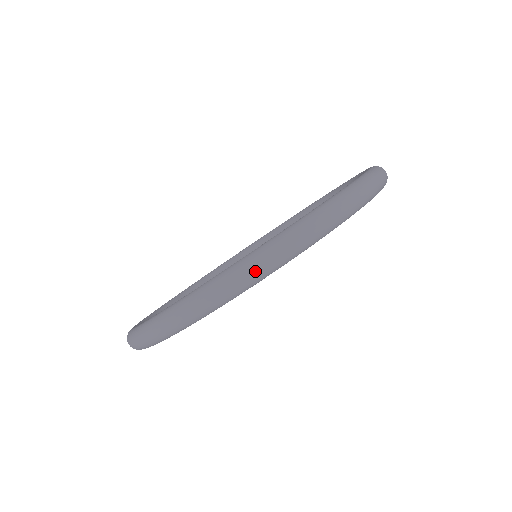
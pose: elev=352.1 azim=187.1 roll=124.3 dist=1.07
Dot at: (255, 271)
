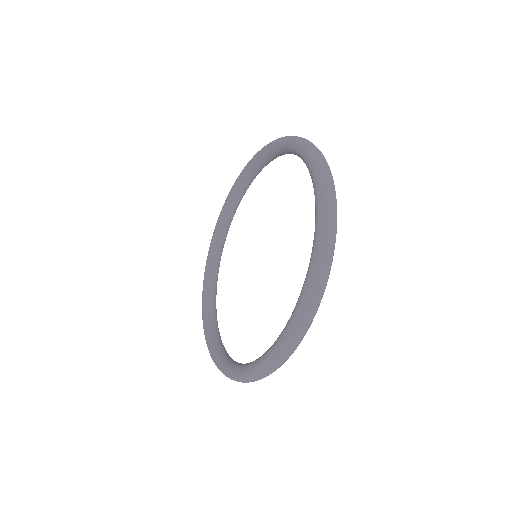
Dot at: (334, 213)
